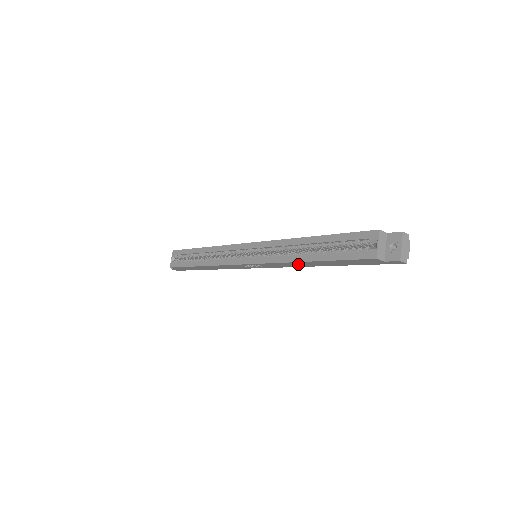
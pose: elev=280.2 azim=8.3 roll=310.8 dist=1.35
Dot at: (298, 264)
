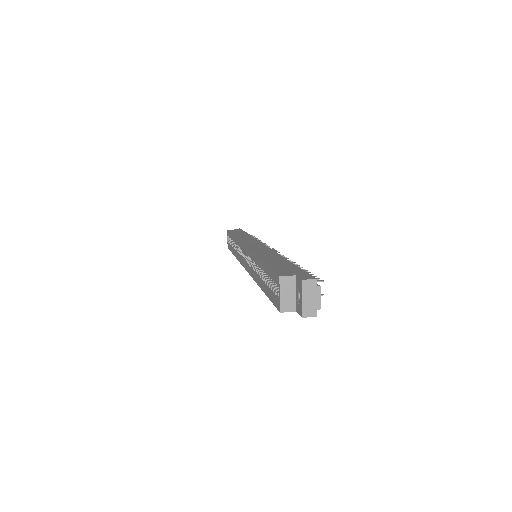
Dot at: occluded
